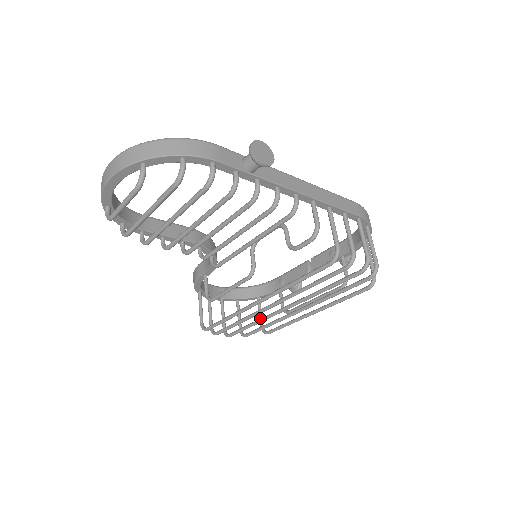
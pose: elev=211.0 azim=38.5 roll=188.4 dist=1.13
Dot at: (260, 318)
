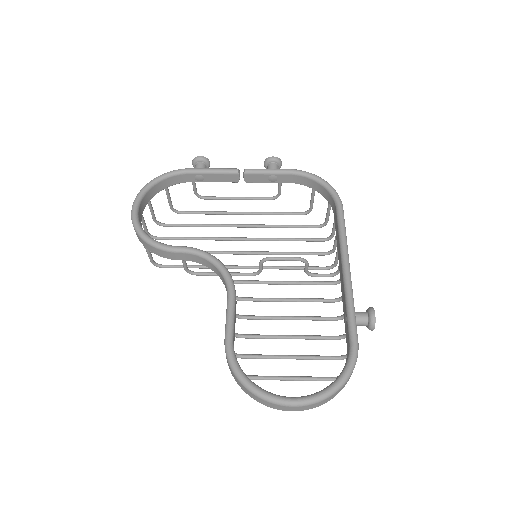
Dot at: (170, 203)
